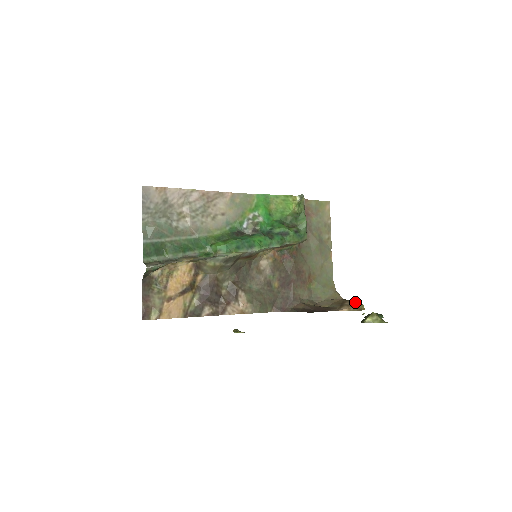
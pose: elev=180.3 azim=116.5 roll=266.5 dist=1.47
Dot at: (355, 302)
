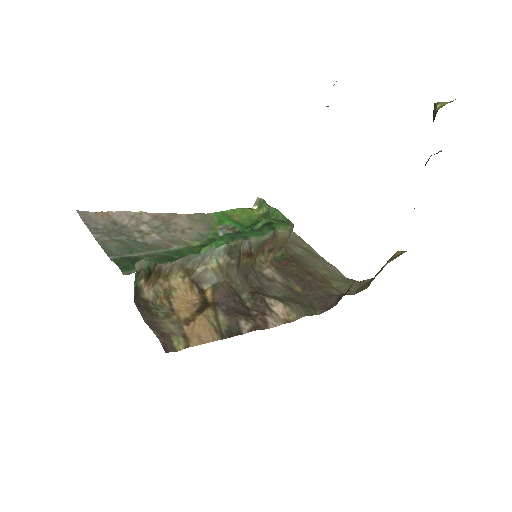
Dot at: (389, 259)
